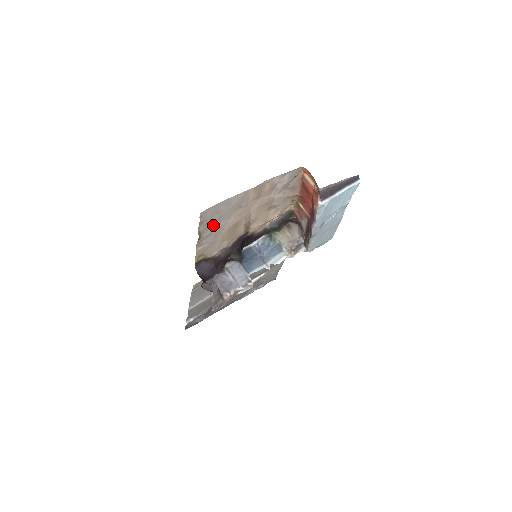
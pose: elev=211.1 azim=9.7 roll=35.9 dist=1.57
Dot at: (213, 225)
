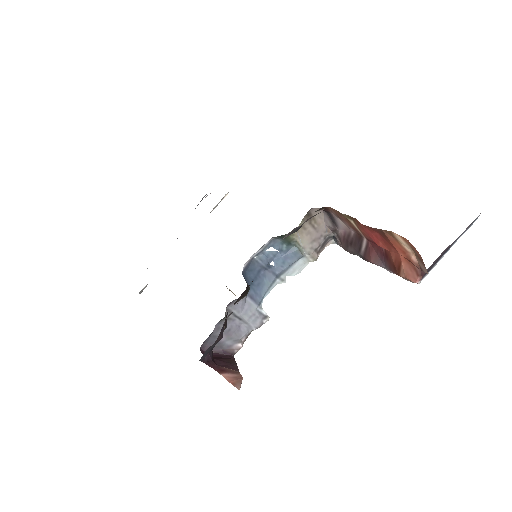
Dot at: occluded
